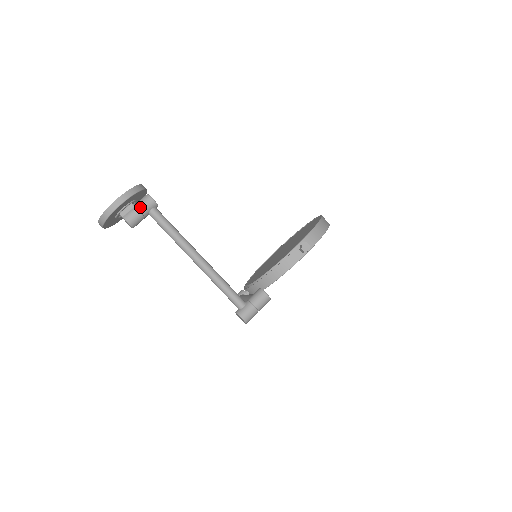
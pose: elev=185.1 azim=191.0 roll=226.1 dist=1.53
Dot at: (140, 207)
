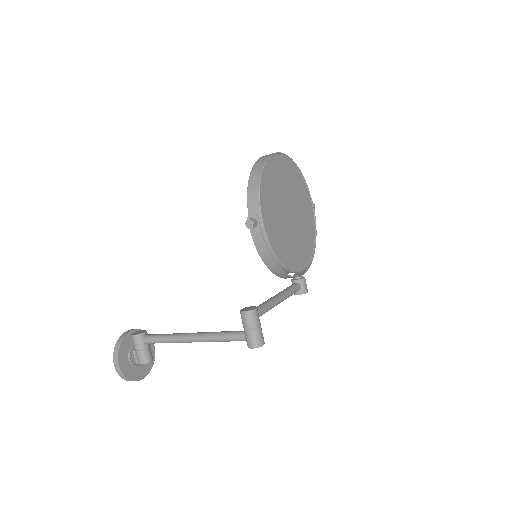
Dot at: (136, 348)
